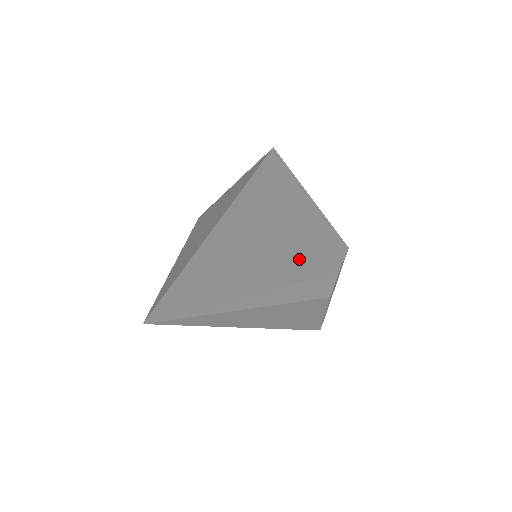
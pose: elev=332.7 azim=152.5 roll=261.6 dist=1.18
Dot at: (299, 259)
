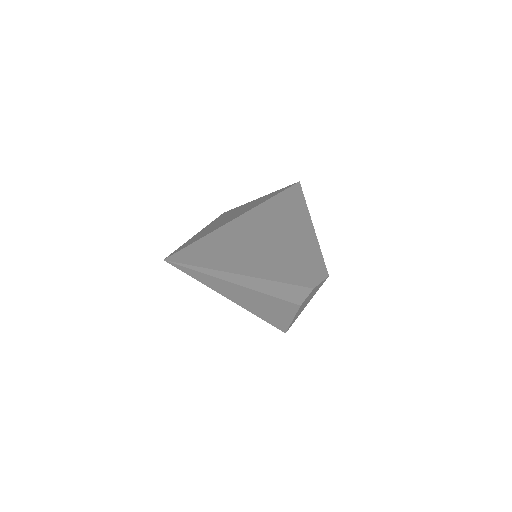
Dot at: (287, 267)
